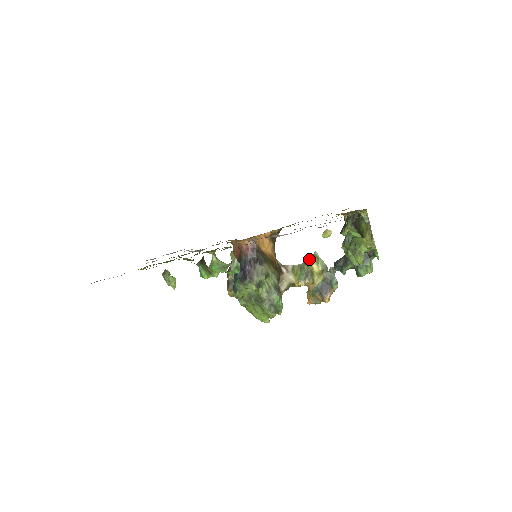
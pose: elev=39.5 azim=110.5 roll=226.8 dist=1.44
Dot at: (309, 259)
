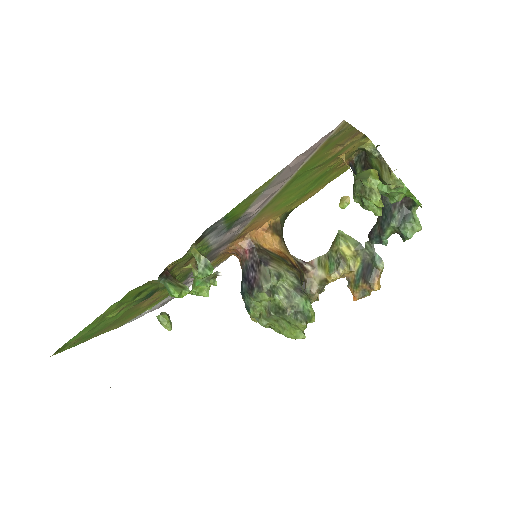
Dot at: (334, 242)
